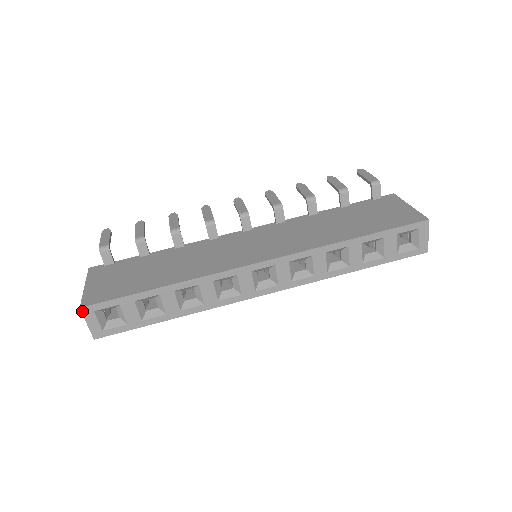
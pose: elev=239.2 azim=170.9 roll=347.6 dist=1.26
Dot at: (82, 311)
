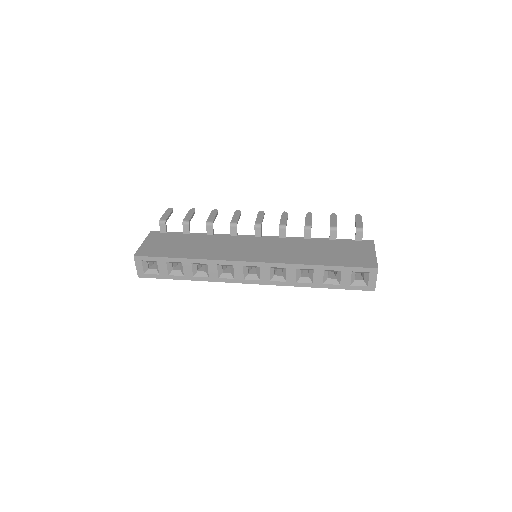
Dot at: (135, 258)
